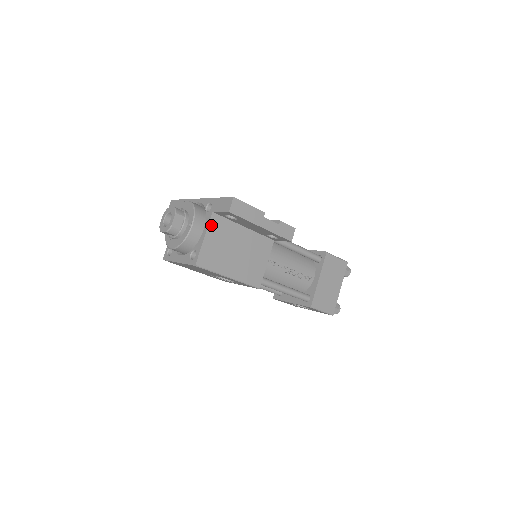
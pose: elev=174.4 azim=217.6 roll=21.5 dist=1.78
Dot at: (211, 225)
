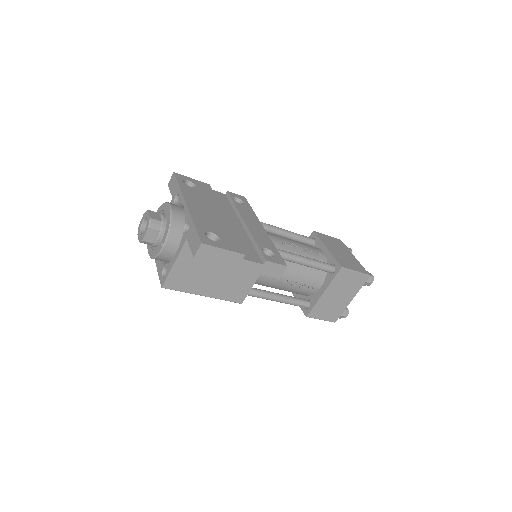
Dot at: (184, 251)
